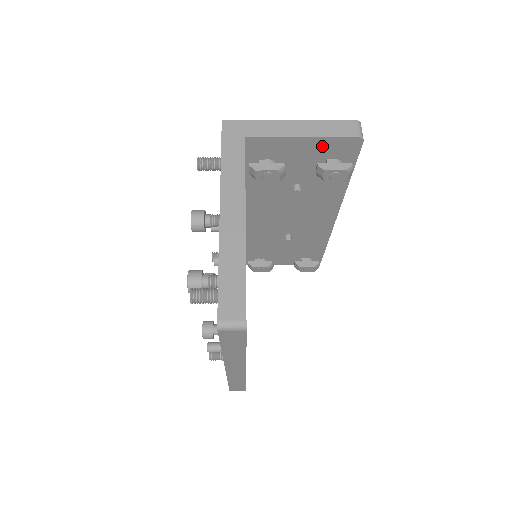
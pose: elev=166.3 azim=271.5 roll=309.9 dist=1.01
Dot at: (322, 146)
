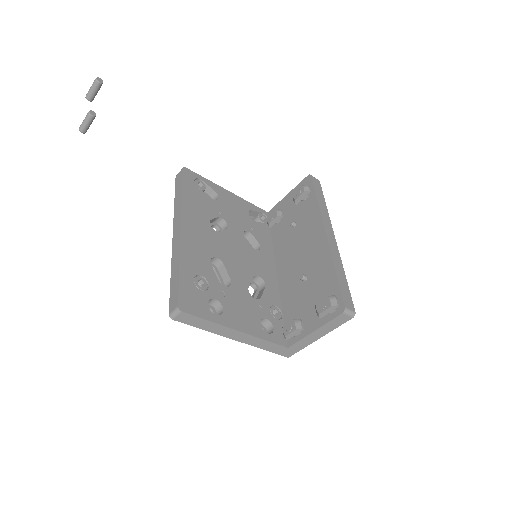
Dot at: occluded
